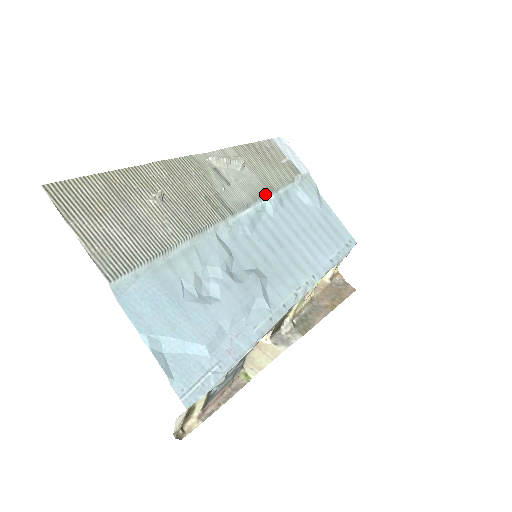
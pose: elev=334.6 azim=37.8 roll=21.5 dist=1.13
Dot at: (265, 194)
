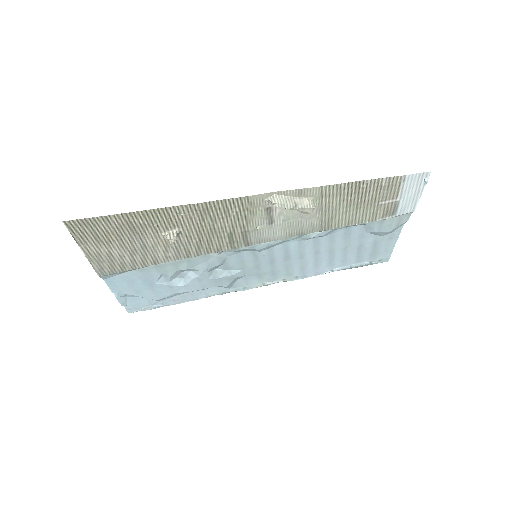
Dot at: (310, 233)
